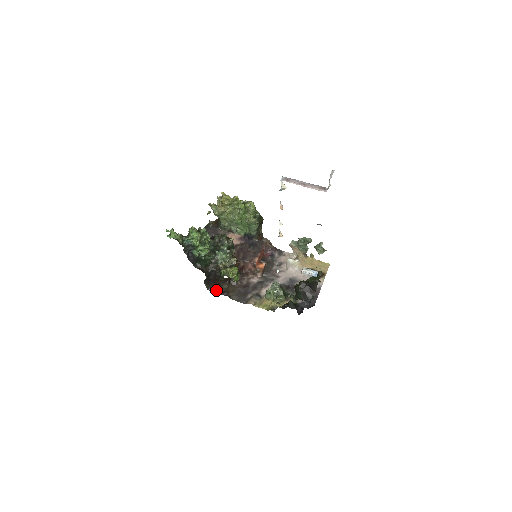
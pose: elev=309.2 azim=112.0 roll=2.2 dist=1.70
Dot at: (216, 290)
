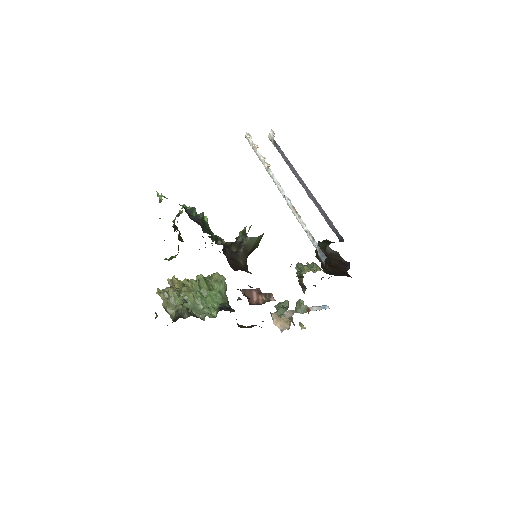
Dot at: occluded
